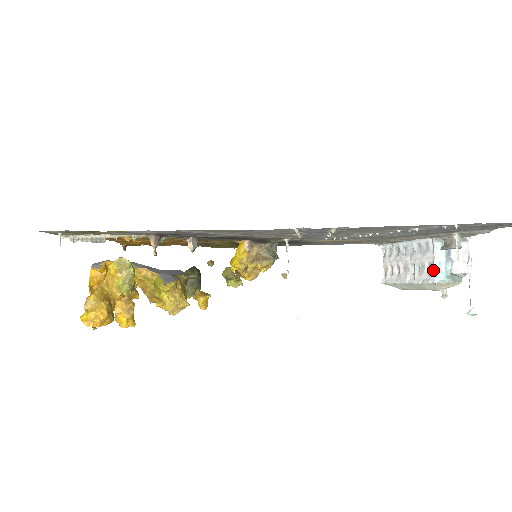
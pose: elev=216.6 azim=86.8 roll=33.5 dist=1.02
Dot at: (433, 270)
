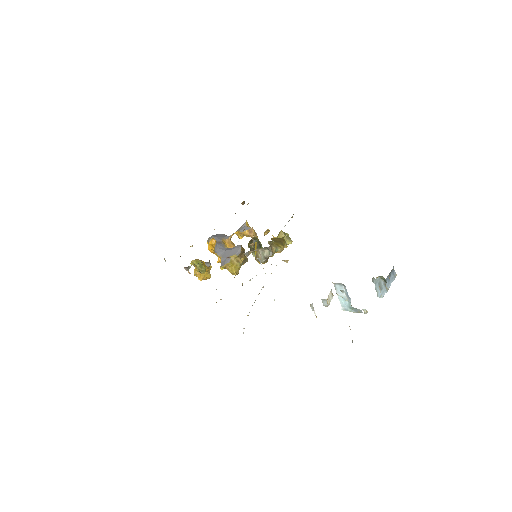
Dot at: (340, 300)
